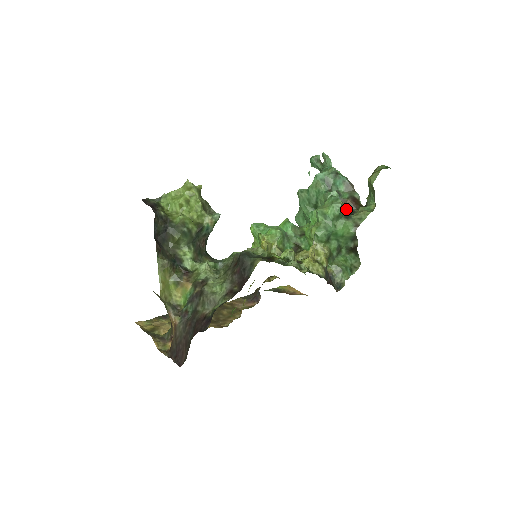
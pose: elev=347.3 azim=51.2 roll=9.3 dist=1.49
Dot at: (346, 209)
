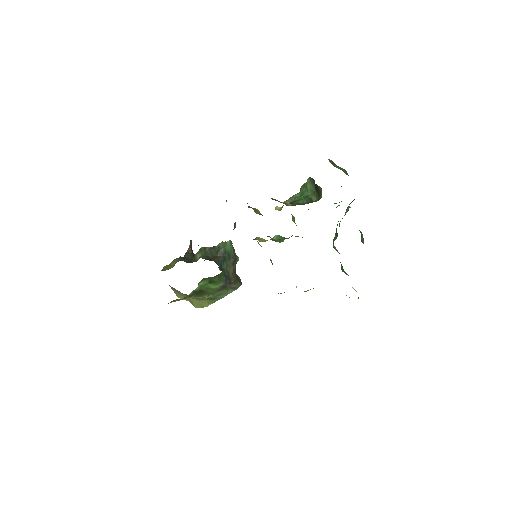
Dot at: occluded
